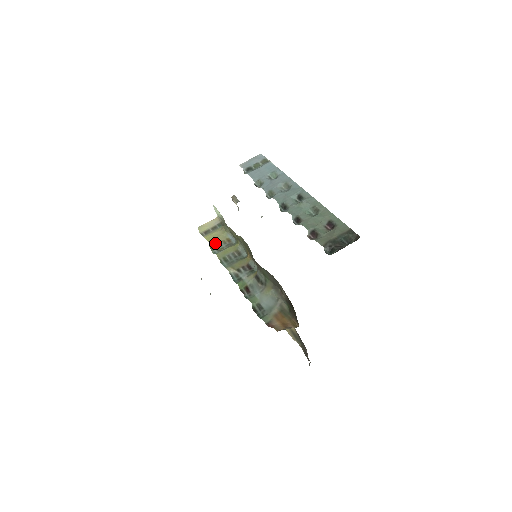
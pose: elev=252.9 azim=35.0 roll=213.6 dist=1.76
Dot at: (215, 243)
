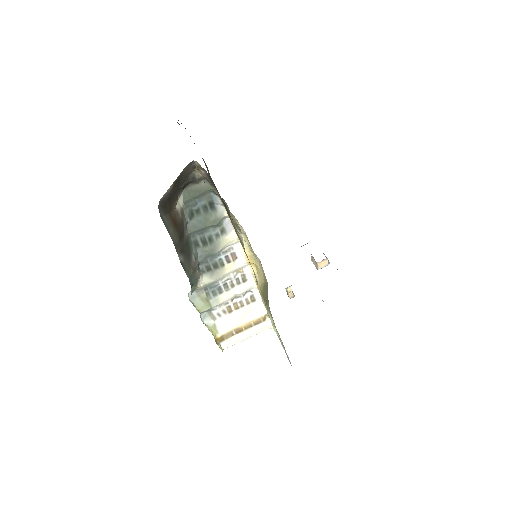
Dot at: occluded
